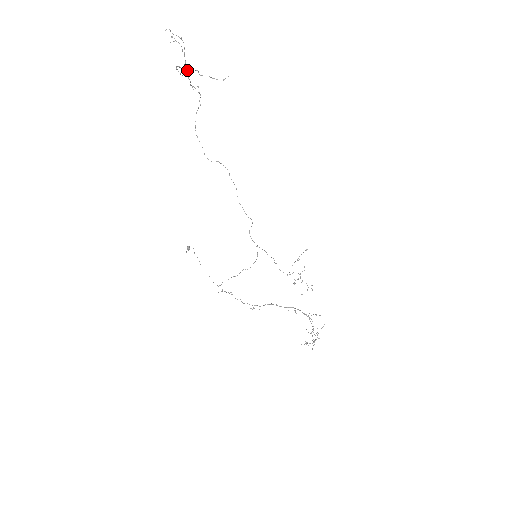
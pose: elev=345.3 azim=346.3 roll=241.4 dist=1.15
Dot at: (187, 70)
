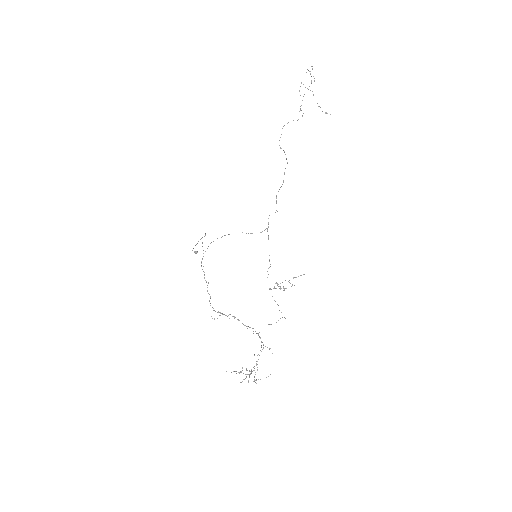
Dot at: (307, 88)
